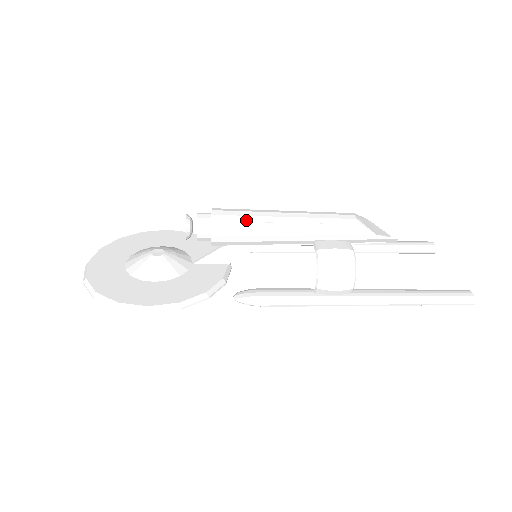
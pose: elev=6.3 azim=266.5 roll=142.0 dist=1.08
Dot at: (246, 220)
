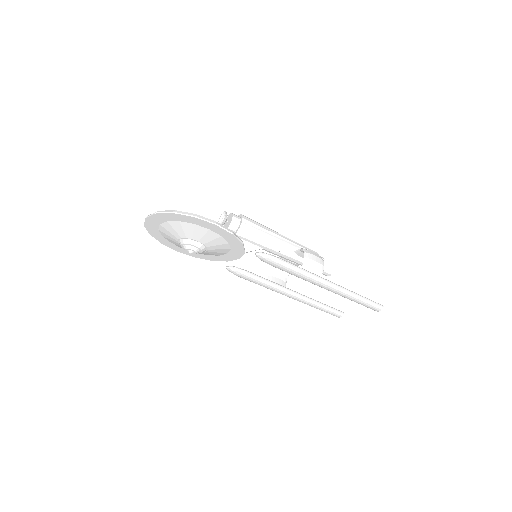
Dot at: (260, 224)
